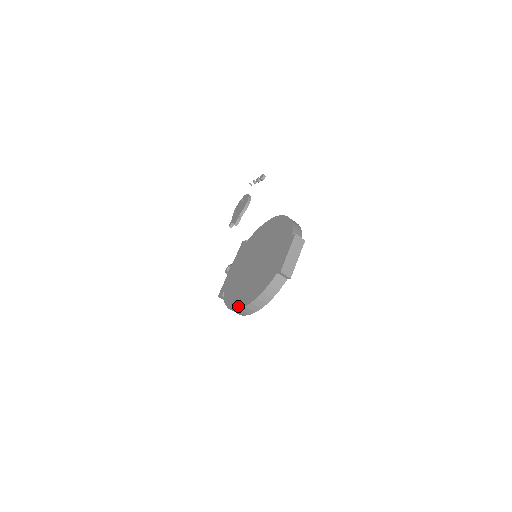
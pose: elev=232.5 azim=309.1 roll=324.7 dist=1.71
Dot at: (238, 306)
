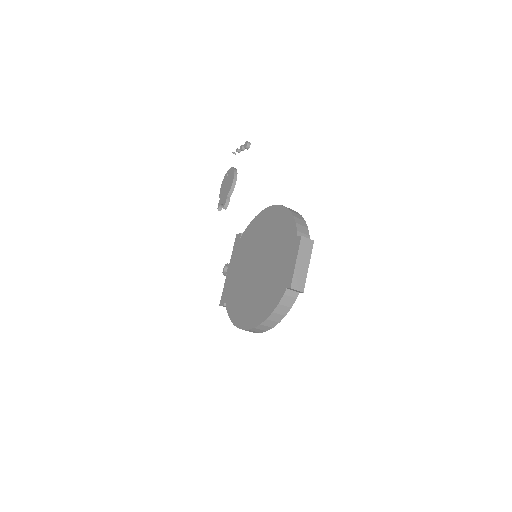
Dot at: (245, 325)
